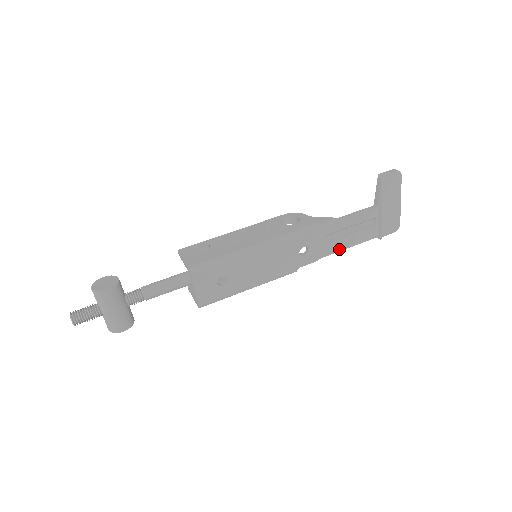
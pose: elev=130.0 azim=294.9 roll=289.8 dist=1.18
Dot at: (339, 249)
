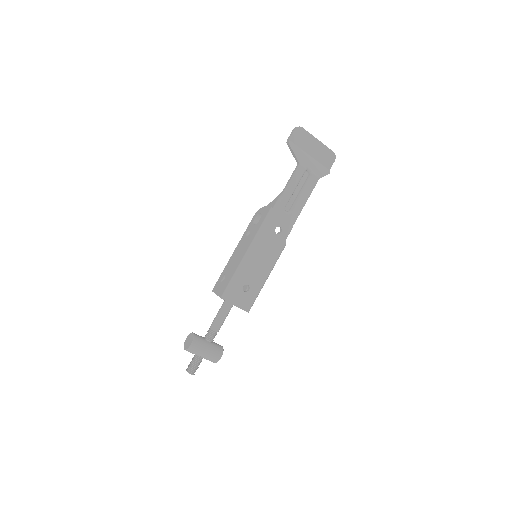
Dot at: (301, 208)
